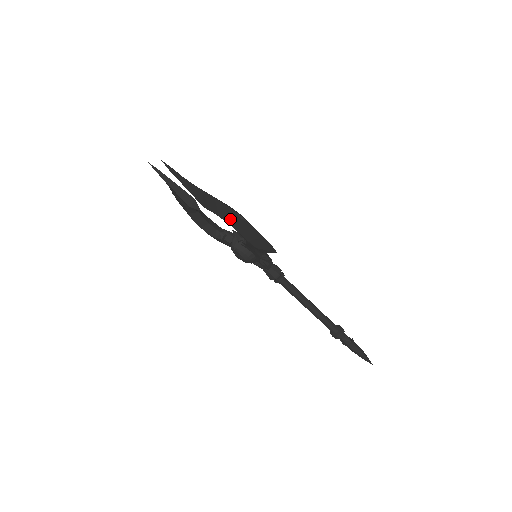
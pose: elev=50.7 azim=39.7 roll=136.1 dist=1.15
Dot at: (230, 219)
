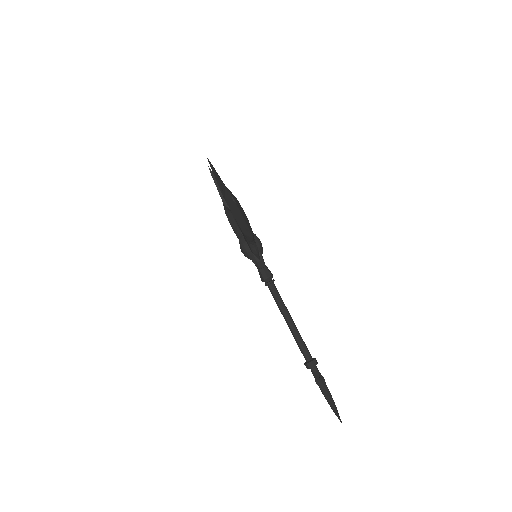
Dot at: (230, 203)
